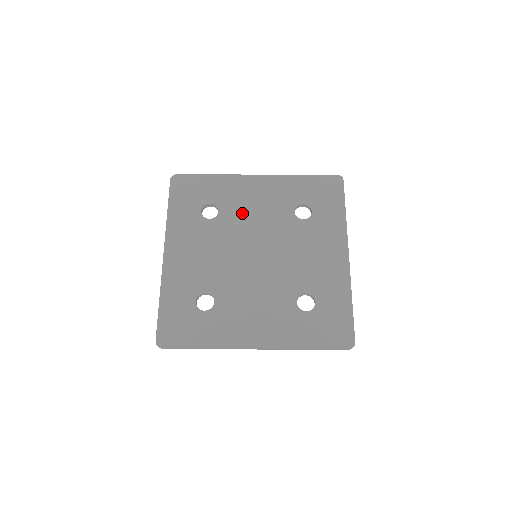
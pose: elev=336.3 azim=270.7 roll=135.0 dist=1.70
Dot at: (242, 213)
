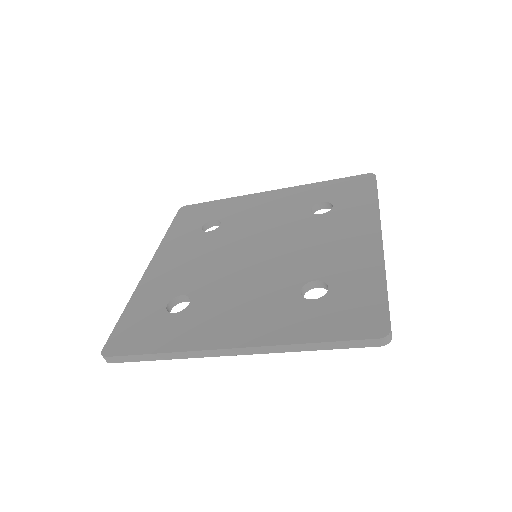
Dot at: (247, 221)
